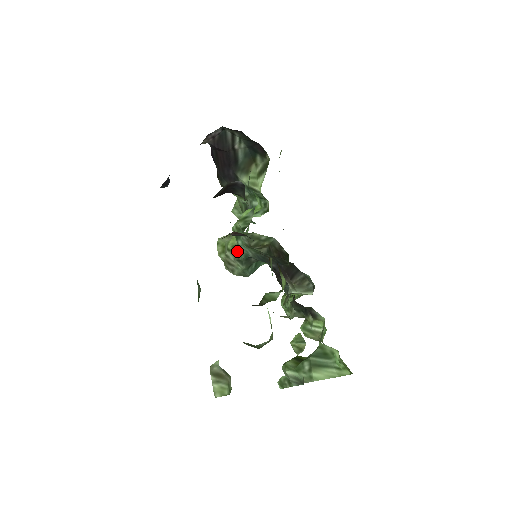
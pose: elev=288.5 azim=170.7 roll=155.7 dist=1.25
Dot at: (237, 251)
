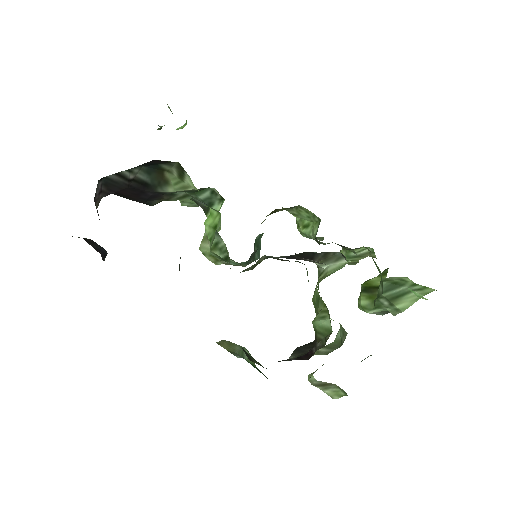
Dot at: occluded
